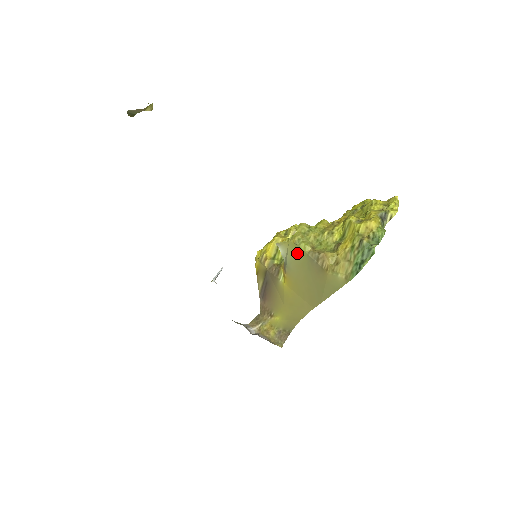
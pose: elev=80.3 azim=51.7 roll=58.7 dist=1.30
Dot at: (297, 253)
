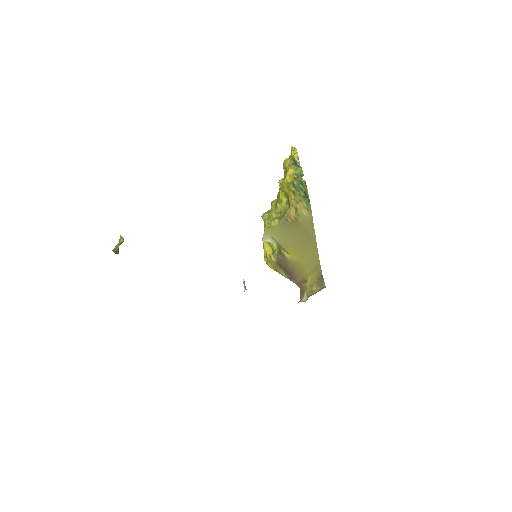
Dot at: (275, 231)
